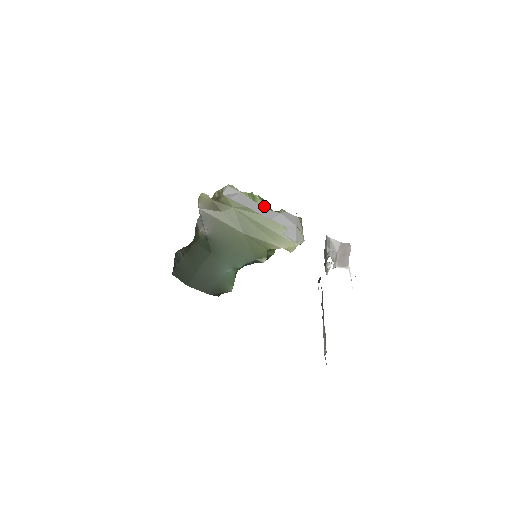
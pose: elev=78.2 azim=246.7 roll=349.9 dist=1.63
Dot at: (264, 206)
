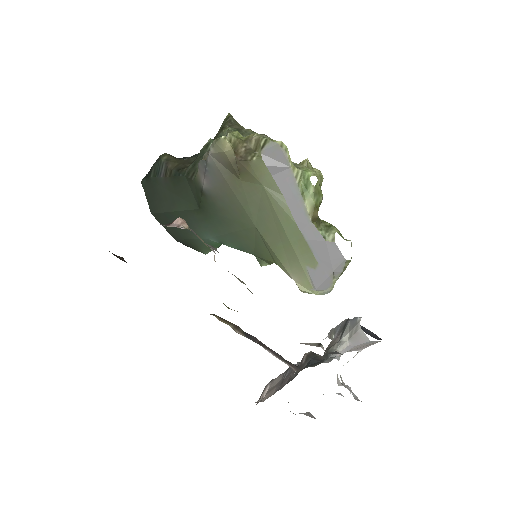
Dot at: (310, 212)
